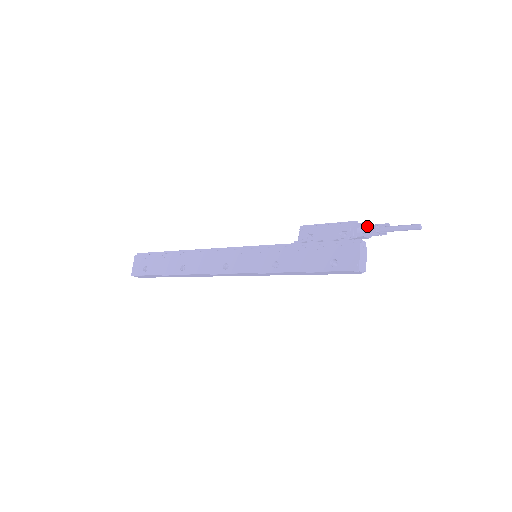
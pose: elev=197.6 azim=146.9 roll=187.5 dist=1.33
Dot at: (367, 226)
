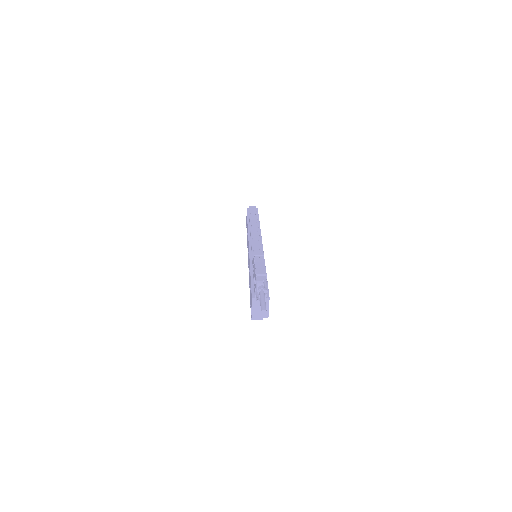
Dot at: (256, 285)
